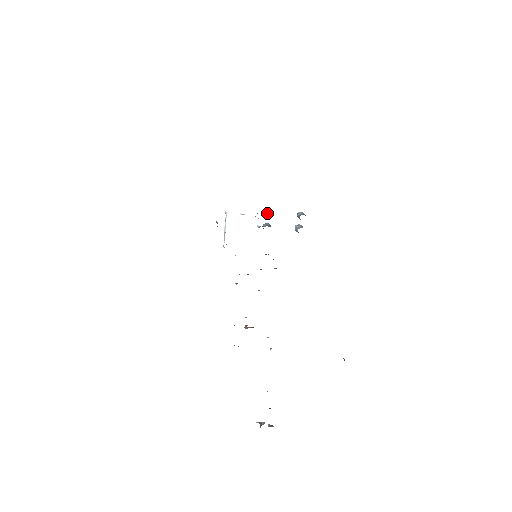
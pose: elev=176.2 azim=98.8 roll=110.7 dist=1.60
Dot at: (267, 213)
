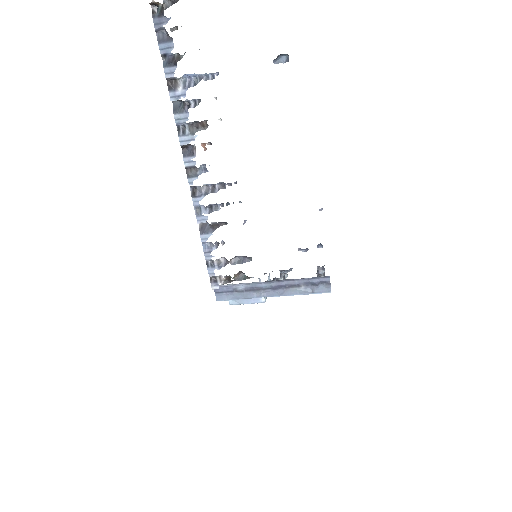
Dot at: occluded
